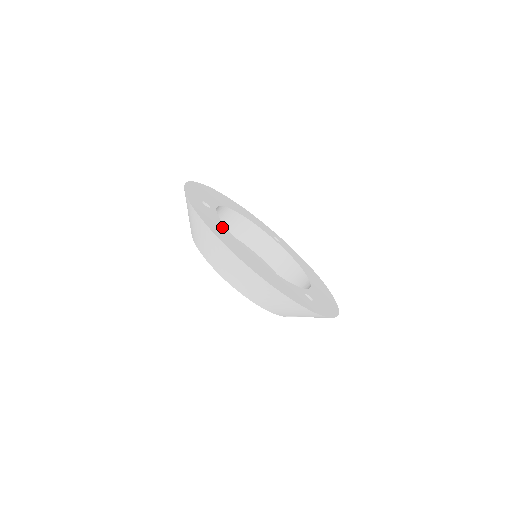
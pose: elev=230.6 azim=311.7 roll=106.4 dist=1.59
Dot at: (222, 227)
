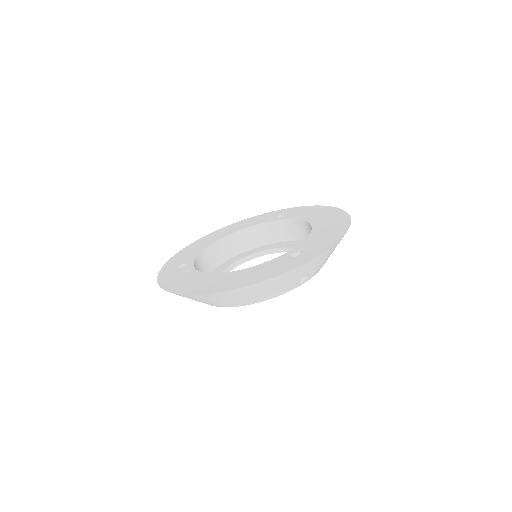
Dot at: (191, 275)
